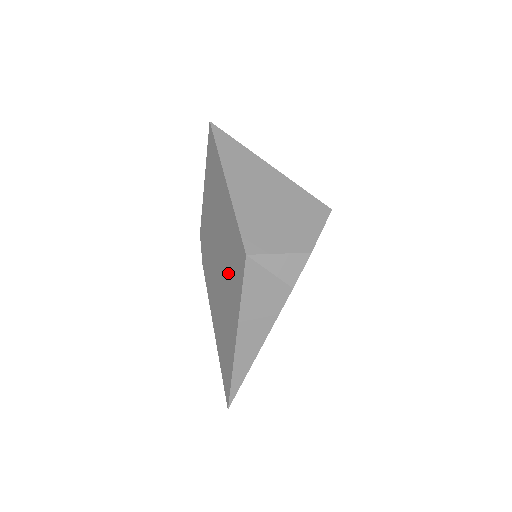
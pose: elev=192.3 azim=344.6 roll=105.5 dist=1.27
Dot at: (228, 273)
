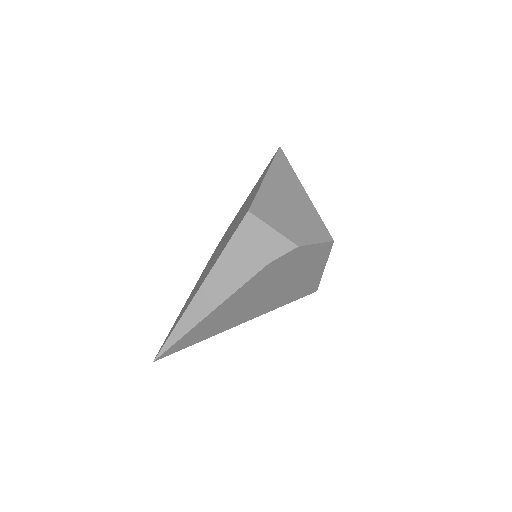
Dot at: (227, 239)
